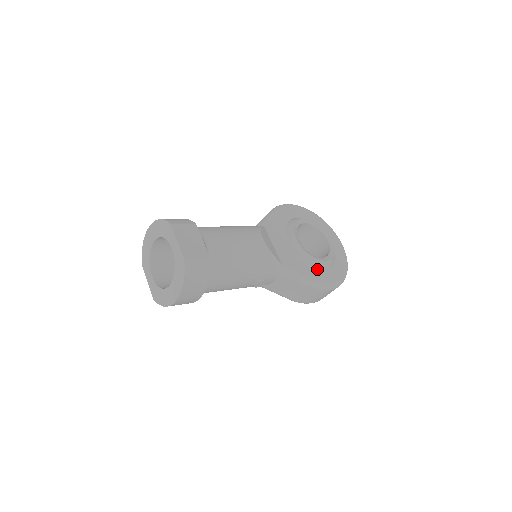
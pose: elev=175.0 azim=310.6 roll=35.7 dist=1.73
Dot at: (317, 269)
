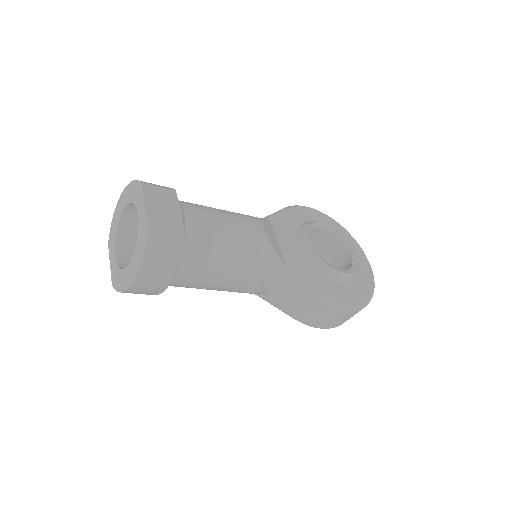
Dot at: (333, 282)
